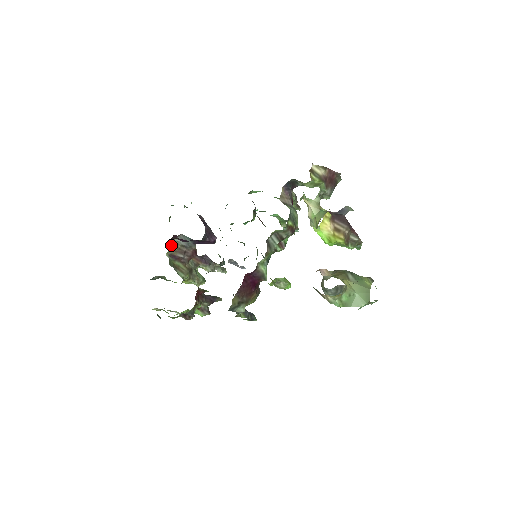
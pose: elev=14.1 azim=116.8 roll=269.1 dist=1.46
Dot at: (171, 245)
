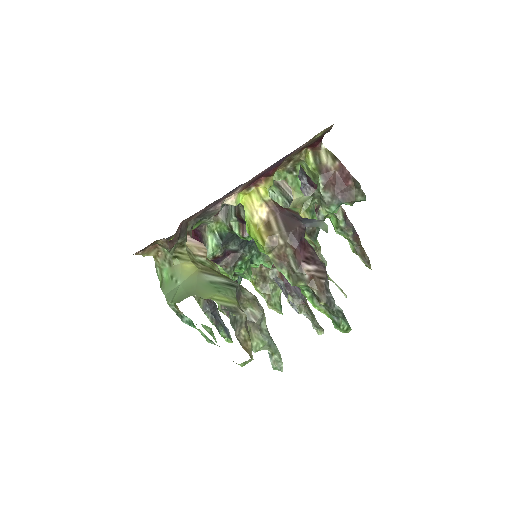
Dot at: occluded
